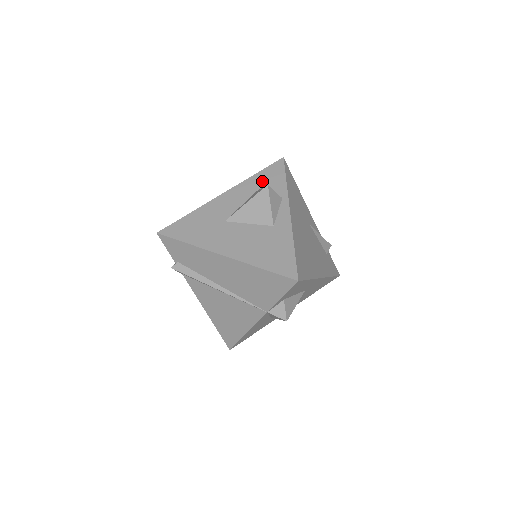
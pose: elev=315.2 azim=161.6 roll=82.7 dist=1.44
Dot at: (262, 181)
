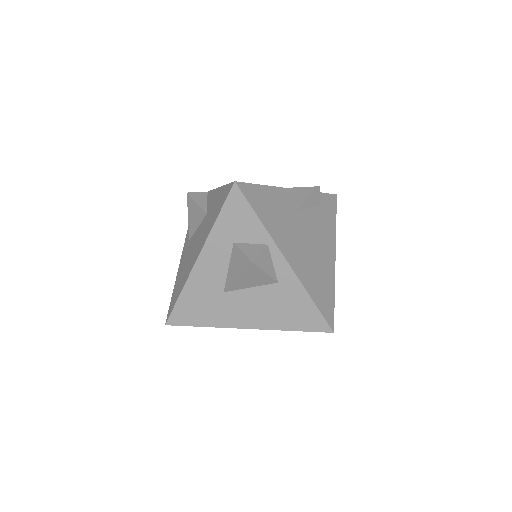
Dot at: (231, 228)
